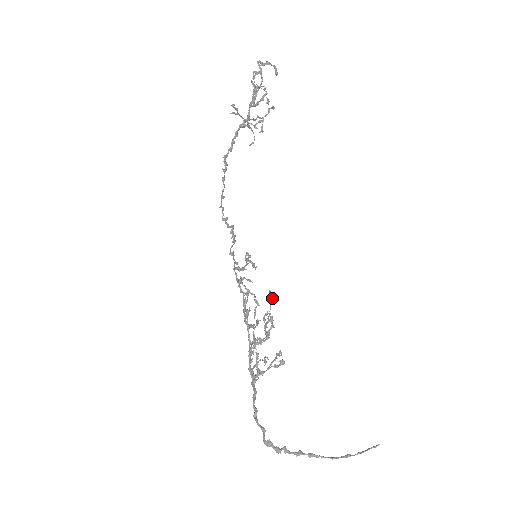
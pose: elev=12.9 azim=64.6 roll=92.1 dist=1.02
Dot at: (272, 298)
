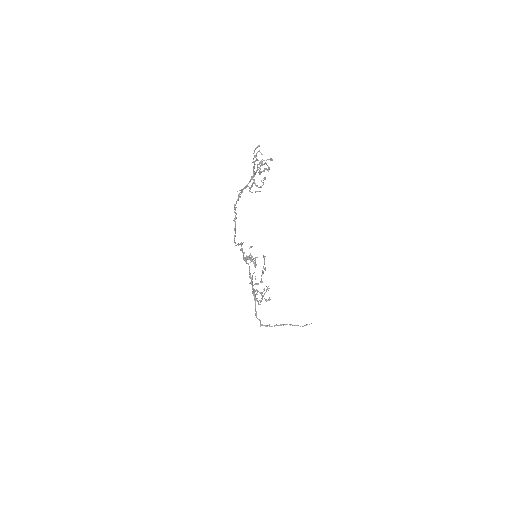
Dot at: (265, 270)
